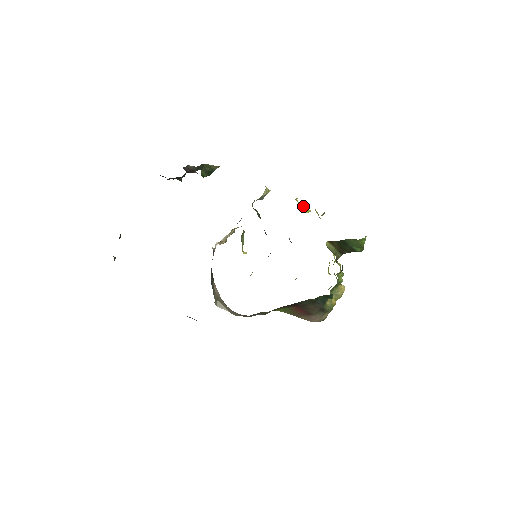
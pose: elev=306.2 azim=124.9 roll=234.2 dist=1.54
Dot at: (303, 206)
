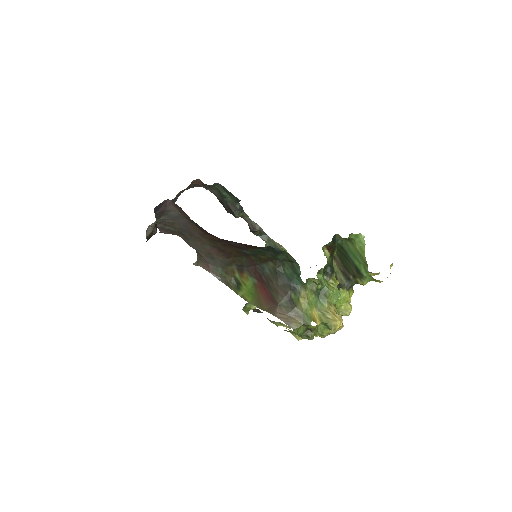
Dot at: occluded
